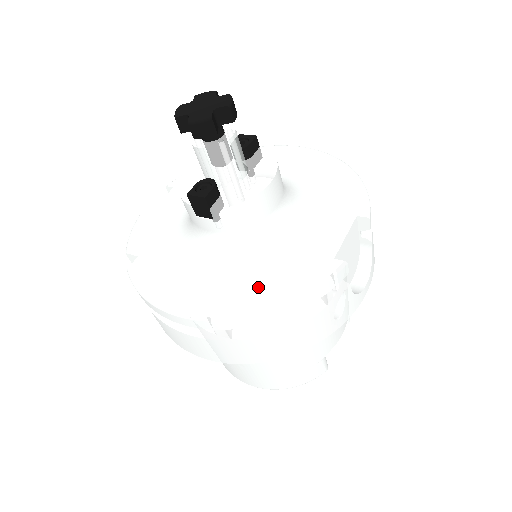
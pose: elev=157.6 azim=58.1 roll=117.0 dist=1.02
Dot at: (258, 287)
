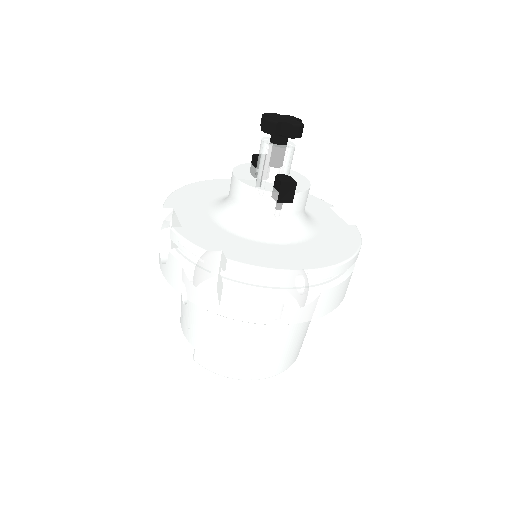
Dot at: (334, 245)
